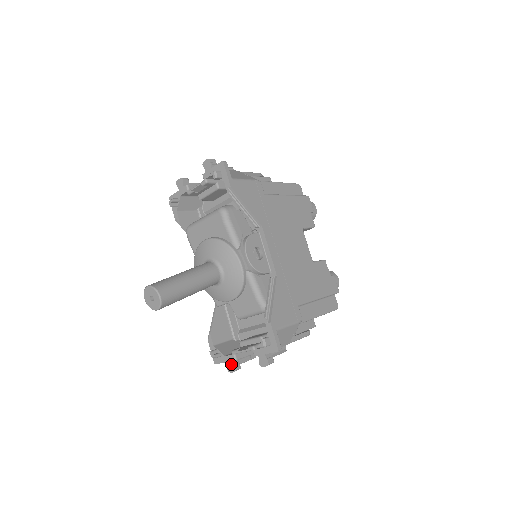
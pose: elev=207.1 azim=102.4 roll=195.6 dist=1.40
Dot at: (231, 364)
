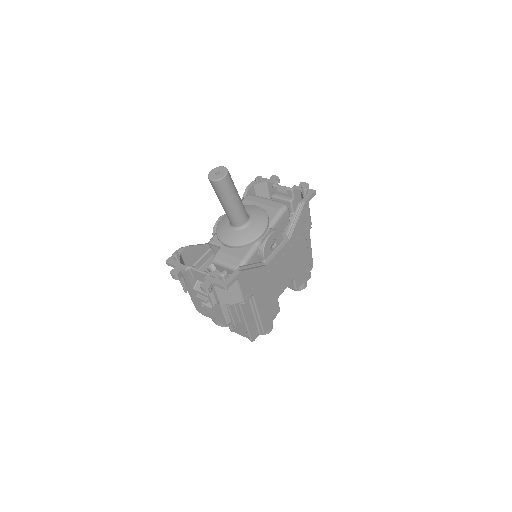
Dot at: (179, 270)
